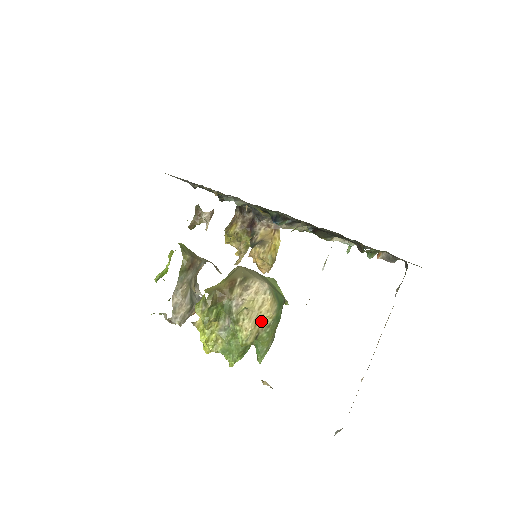
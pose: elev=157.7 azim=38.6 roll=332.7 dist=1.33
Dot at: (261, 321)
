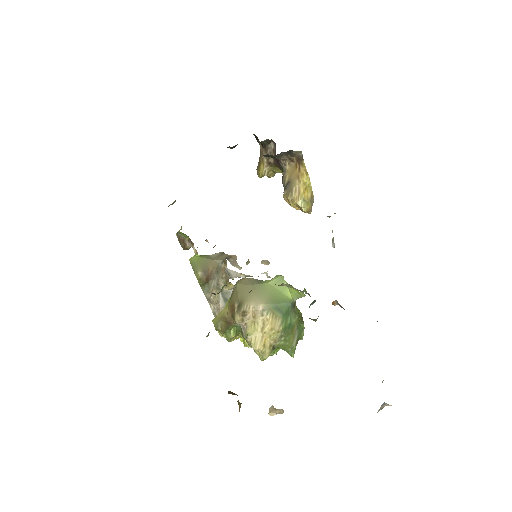
Dot at: (269, 338)
